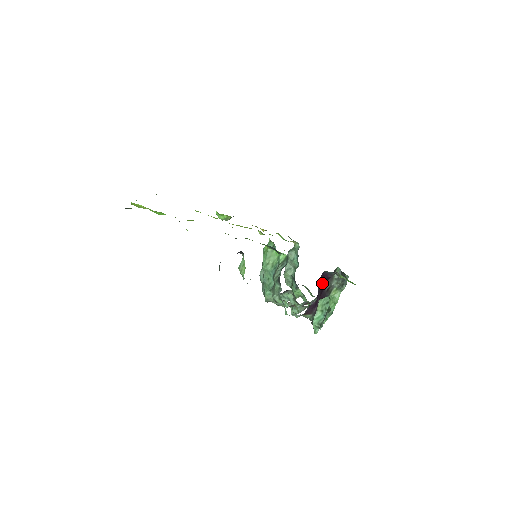
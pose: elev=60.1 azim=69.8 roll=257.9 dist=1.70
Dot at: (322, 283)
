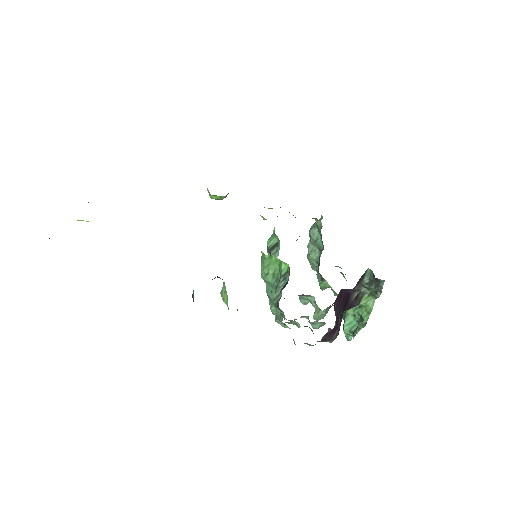
Dot at: (342, 301)
